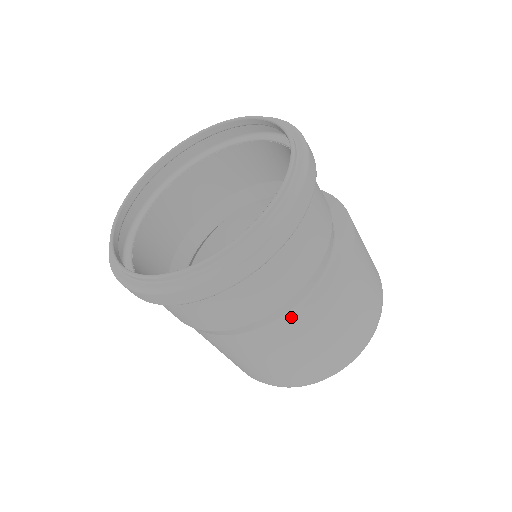
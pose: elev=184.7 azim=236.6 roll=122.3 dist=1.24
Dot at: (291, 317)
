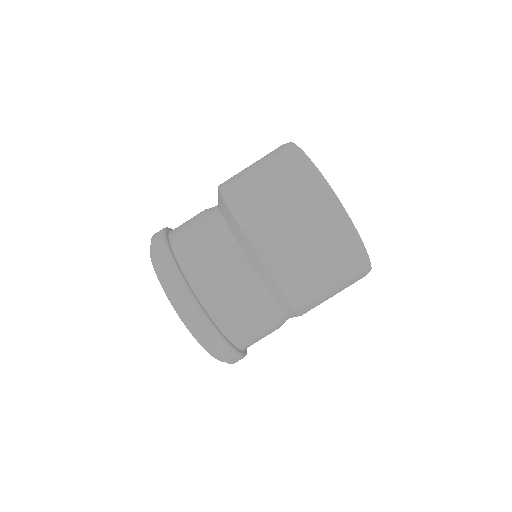
Dot at: occluded
